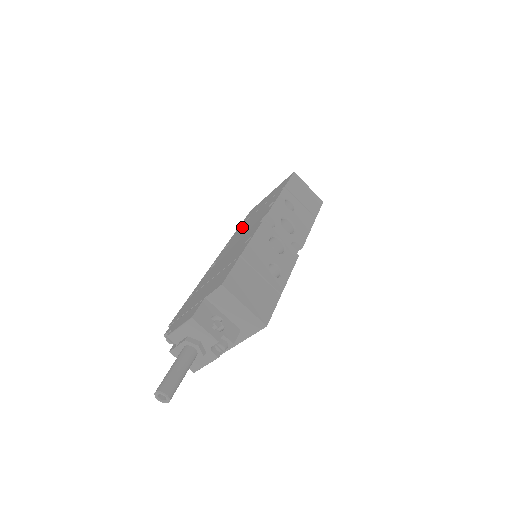
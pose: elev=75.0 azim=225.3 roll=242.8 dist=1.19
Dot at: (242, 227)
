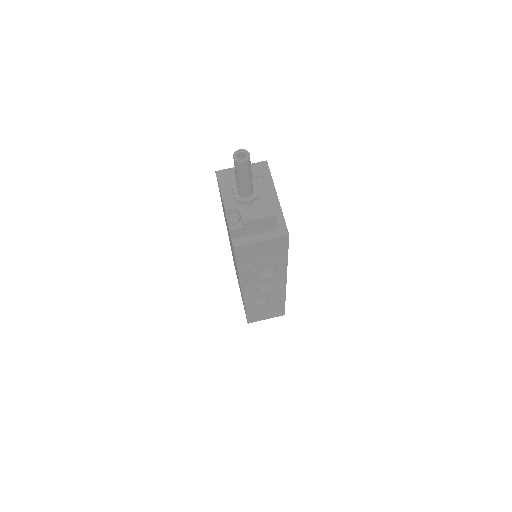
Dot at: occluded
